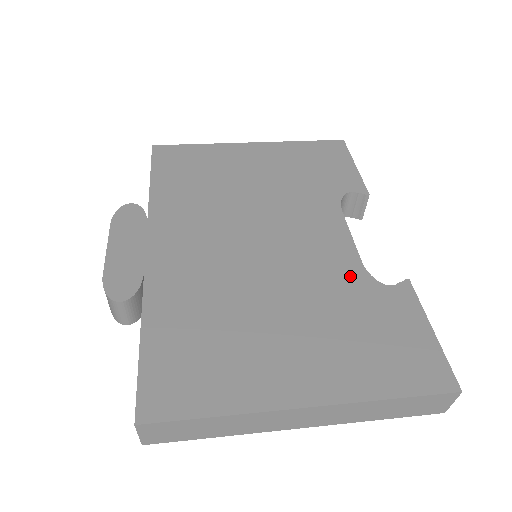
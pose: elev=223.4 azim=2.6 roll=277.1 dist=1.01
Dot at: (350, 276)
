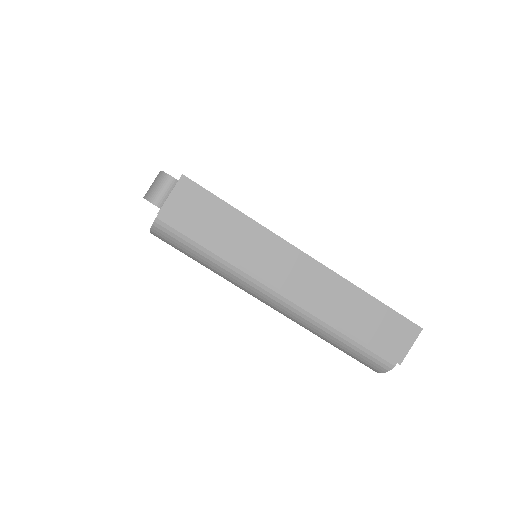
Dot at: occluded
